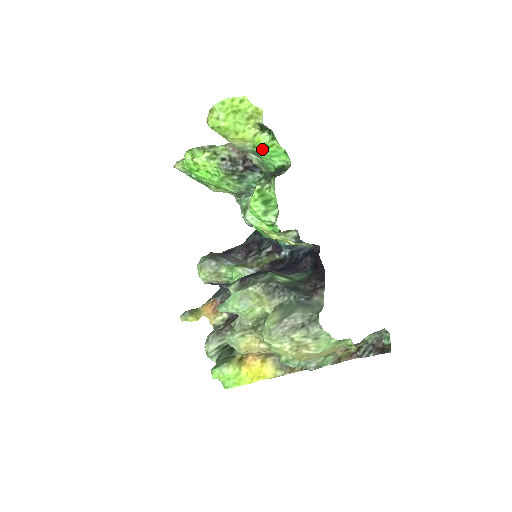
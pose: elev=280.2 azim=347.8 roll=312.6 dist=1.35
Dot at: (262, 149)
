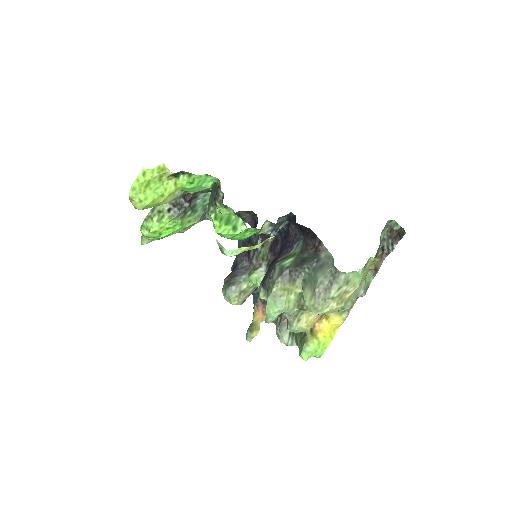
Dot at: (189, 188)
